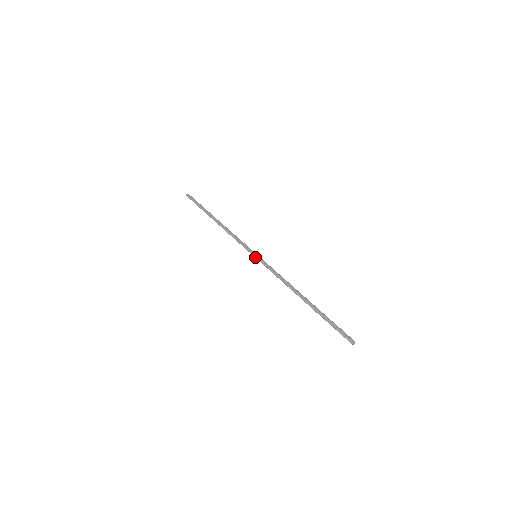
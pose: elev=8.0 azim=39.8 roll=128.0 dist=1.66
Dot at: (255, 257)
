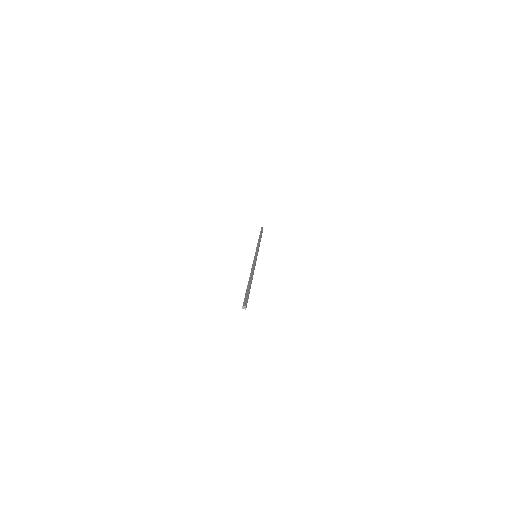
Dot at: occluded
